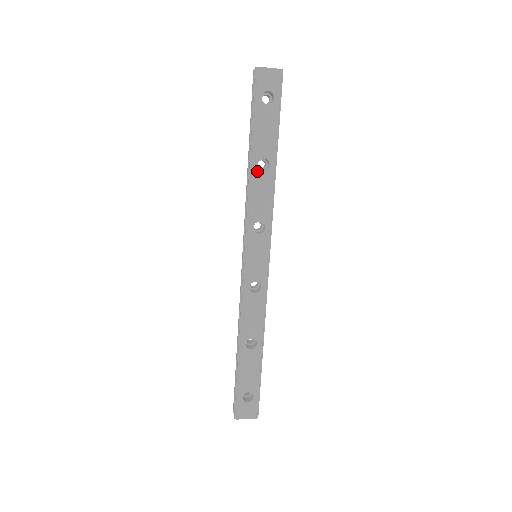
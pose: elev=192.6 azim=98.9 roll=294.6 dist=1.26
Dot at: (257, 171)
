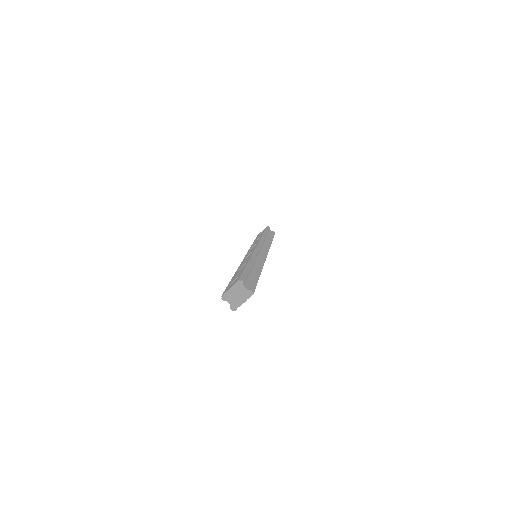
Dot at: occluded
